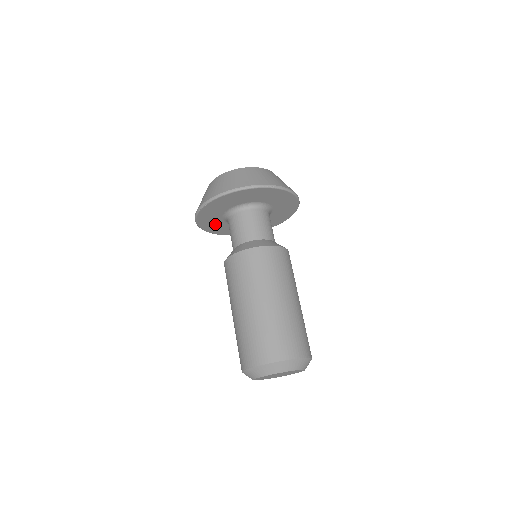
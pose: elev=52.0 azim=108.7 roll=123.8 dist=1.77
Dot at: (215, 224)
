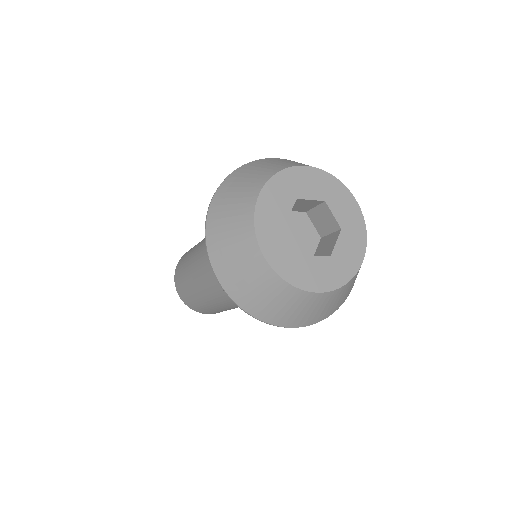
Dot at: occluded
